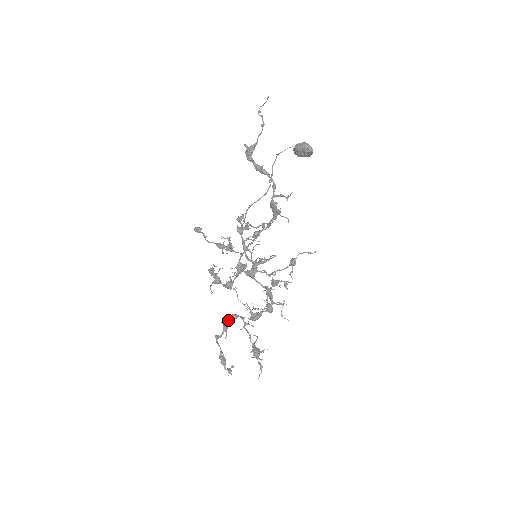
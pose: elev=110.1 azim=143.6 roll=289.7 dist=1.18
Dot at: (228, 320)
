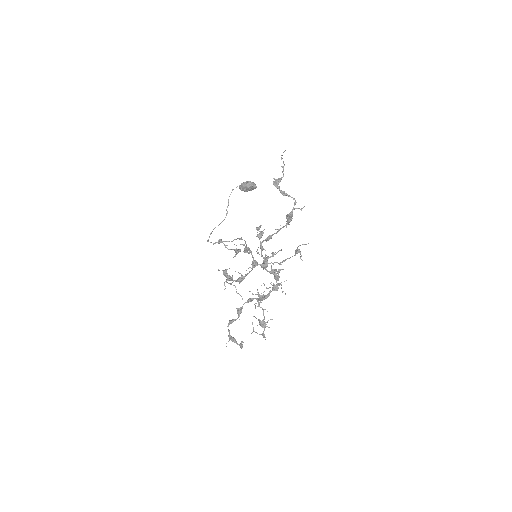
Dot at: occluded
